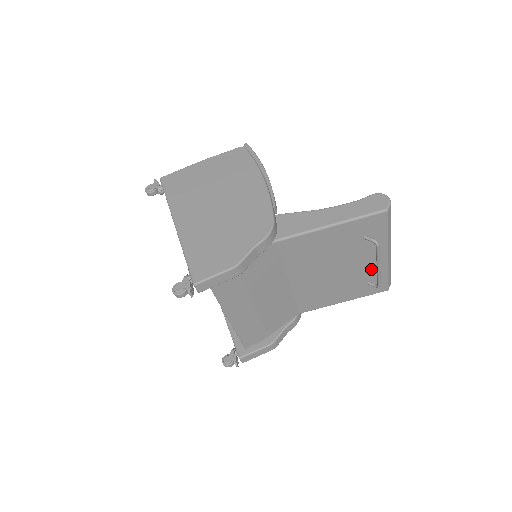
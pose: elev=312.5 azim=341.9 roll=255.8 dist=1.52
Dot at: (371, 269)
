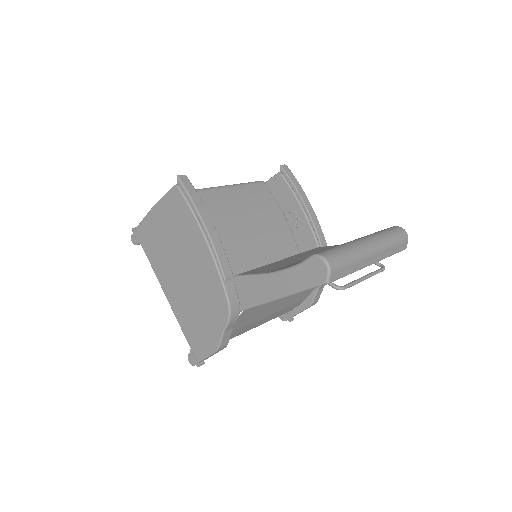
Dot at: occluded
